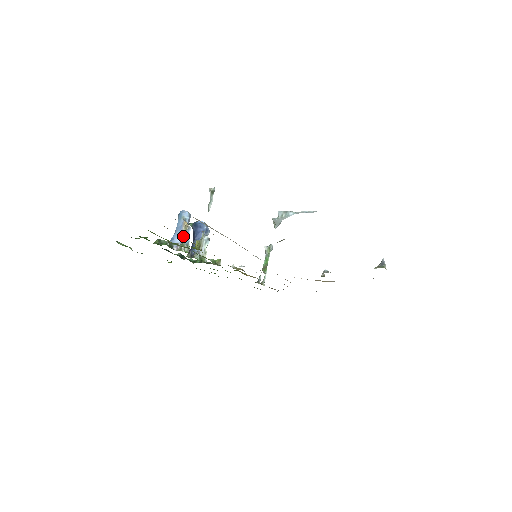
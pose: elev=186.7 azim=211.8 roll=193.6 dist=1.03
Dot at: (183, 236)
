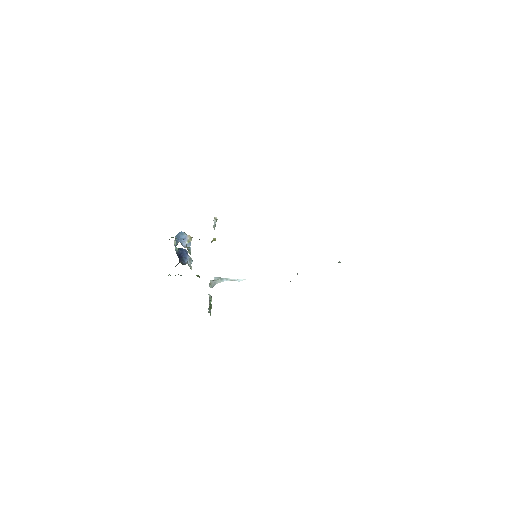
Dot at: (187, 243)
